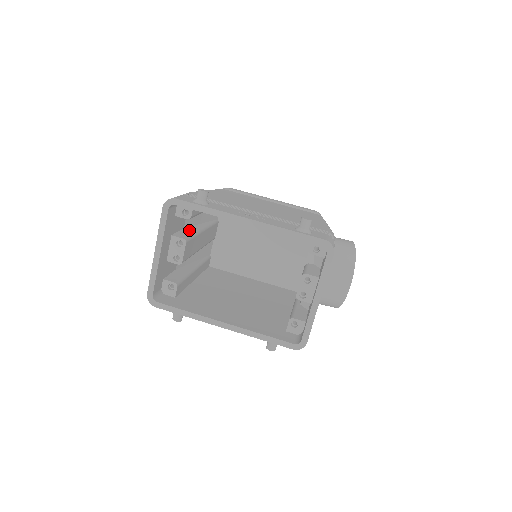
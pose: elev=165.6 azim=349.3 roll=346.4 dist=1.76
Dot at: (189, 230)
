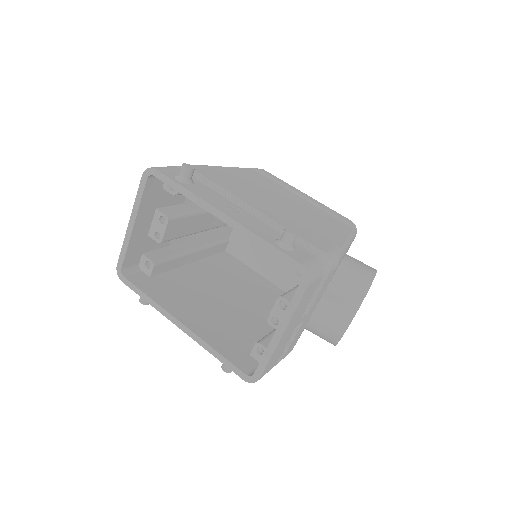
Dot at: (187, 207)
